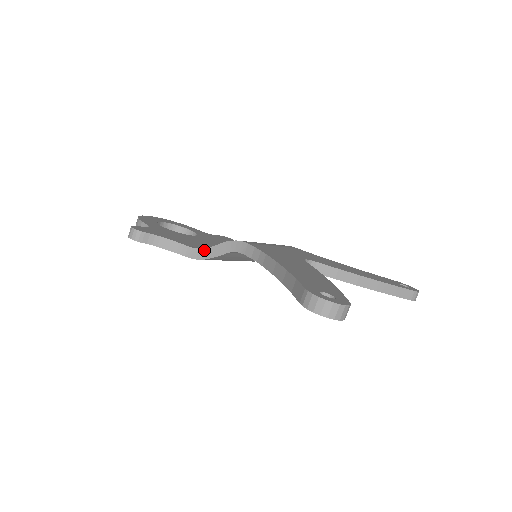
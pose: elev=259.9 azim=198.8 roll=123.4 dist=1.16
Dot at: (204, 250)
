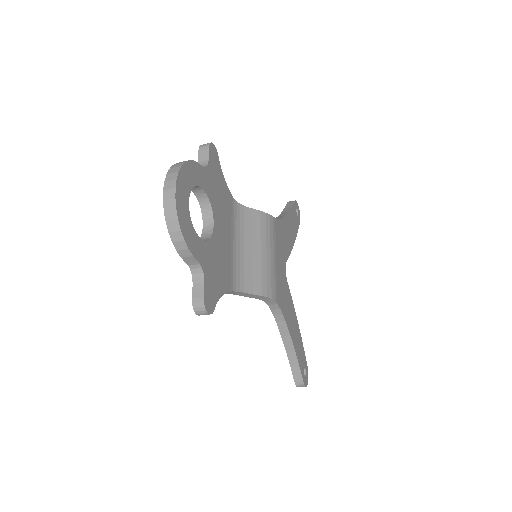
Dot at: (240, 293)
